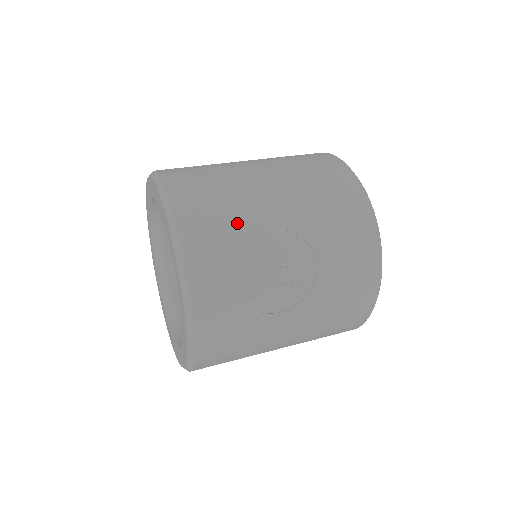
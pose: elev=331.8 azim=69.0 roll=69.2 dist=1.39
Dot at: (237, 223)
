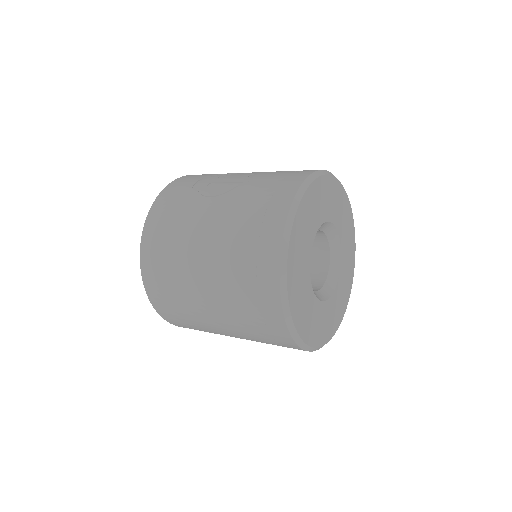
Dot at: occluded
